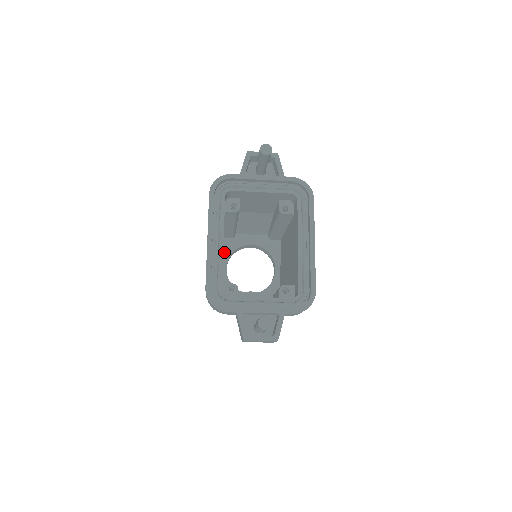
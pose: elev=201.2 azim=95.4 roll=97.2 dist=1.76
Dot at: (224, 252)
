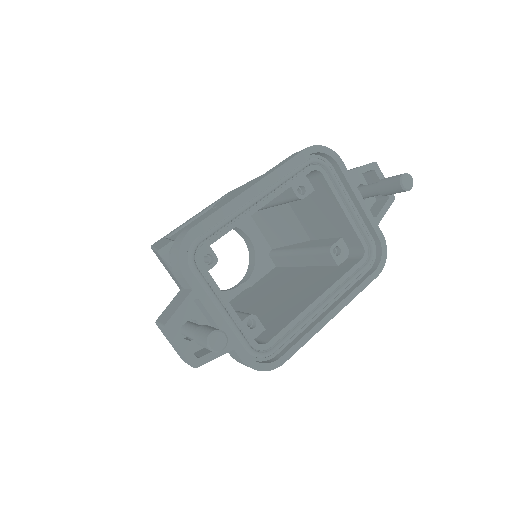
Dot at: occluded
